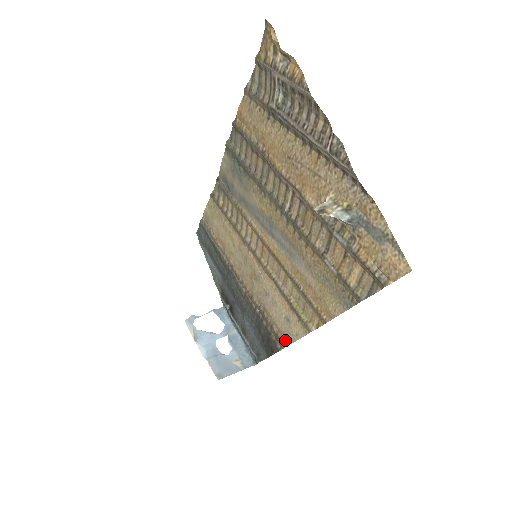
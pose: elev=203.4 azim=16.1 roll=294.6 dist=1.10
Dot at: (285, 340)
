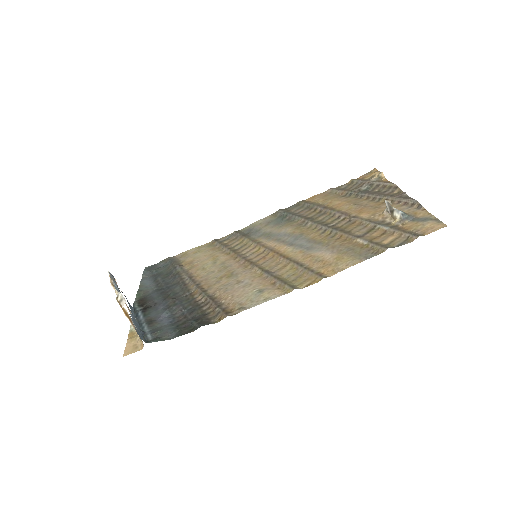
Dot at: (236, 310)
